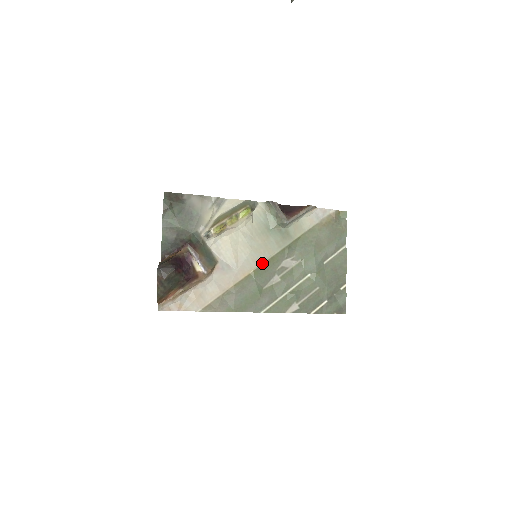
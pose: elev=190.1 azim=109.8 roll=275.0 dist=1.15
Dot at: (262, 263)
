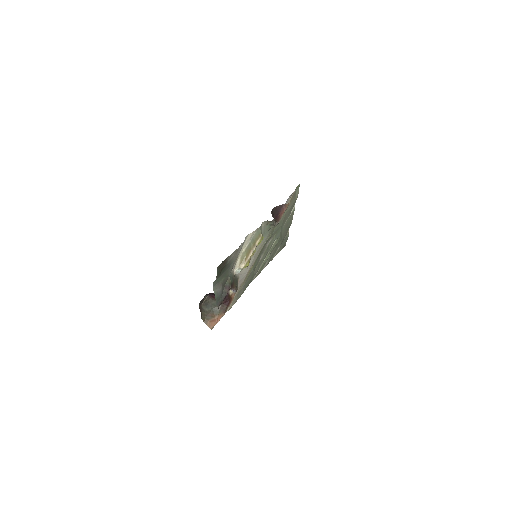
Dot at: (257, 256)
